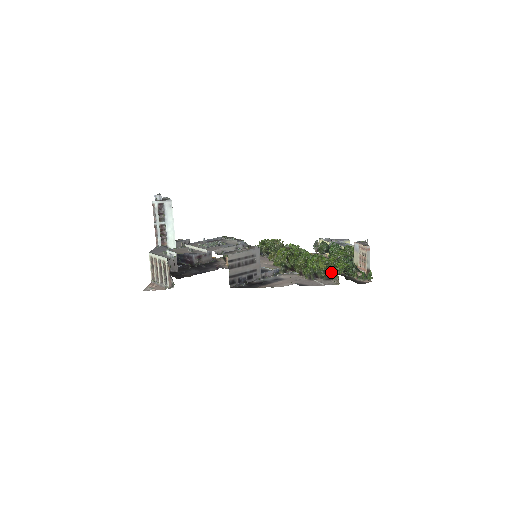
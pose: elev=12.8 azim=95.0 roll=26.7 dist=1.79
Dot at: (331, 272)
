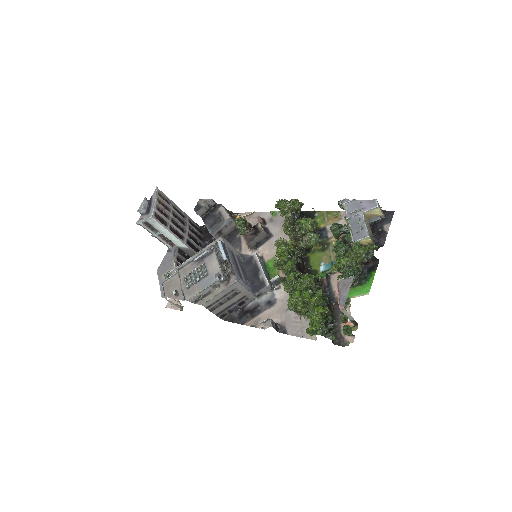
Dot at: occluded
